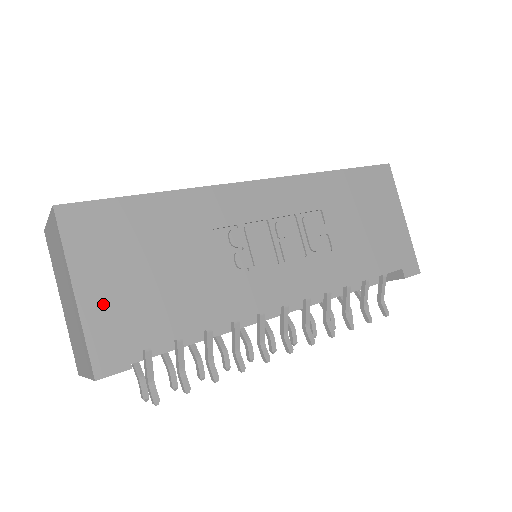
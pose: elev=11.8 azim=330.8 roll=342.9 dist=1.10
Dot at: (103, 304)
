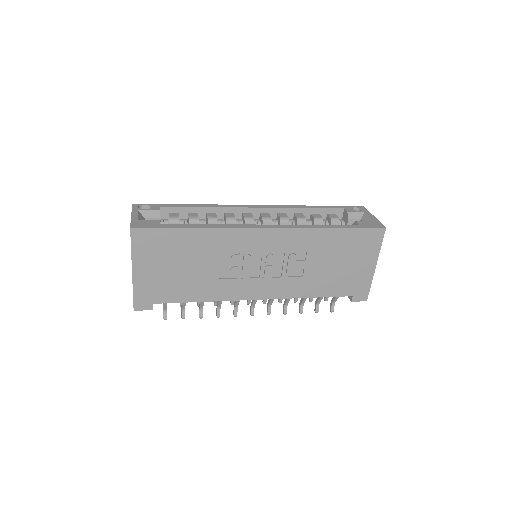
Dot at: (146, 279)
